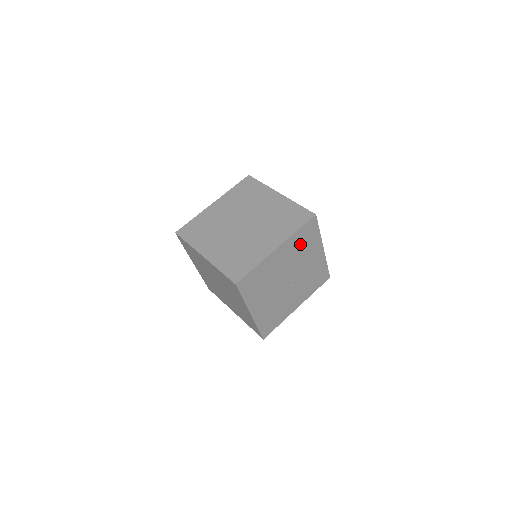
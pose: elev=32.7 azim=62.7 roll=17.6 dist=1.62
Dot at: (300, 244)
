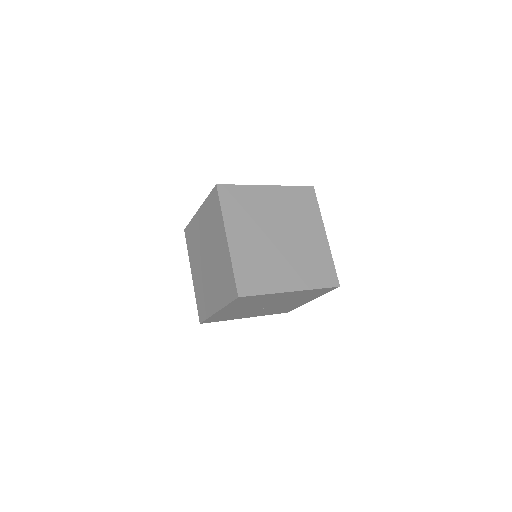
Dot at: (306, 294)
